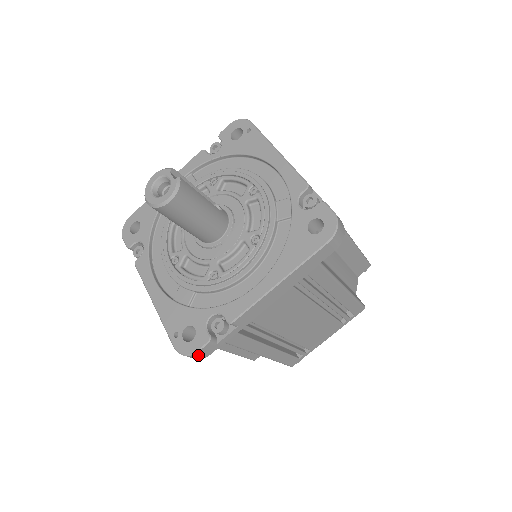
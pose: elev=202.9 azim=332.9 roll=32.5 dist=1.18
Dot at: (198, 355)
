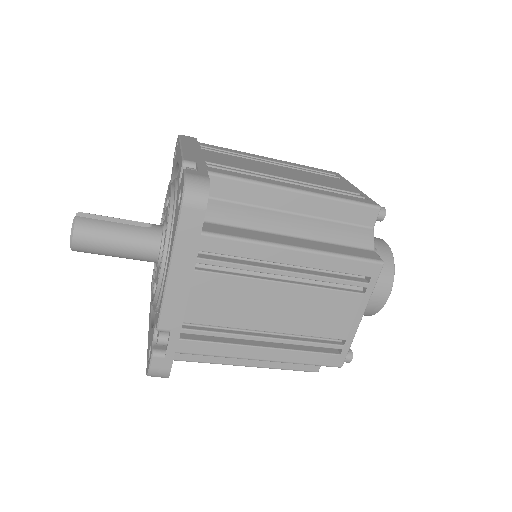
Dot at: (156, 372)
